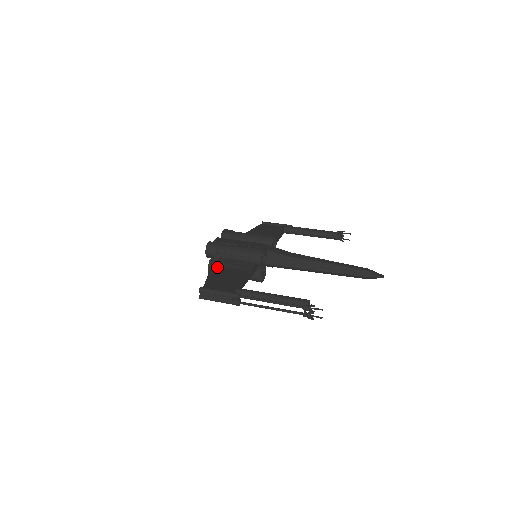
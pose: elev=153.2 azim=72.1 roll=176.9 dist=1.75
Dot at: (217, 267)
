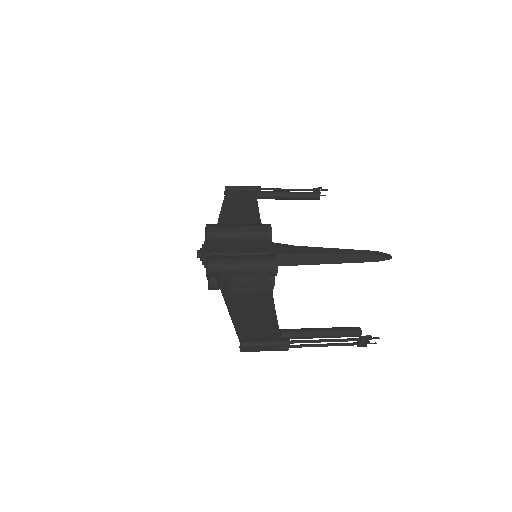
Dot at: (232, 294)
